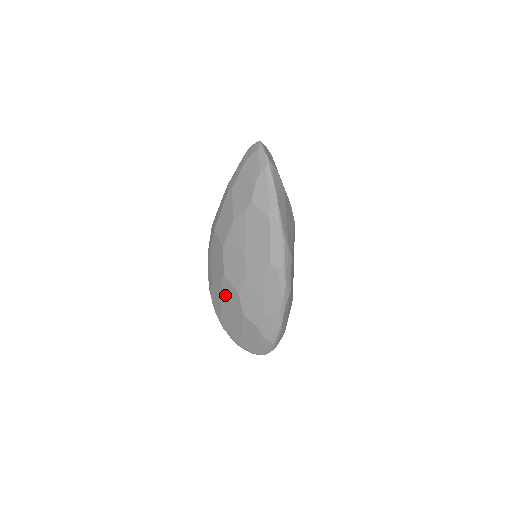
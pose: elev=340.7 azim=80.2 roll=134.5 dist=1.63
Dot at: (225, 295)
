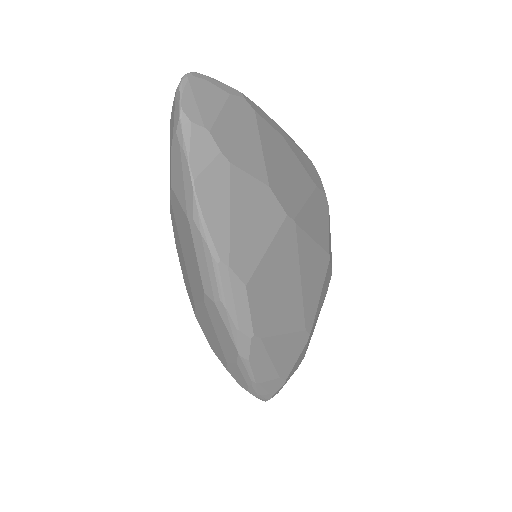
Dot at: occluded
